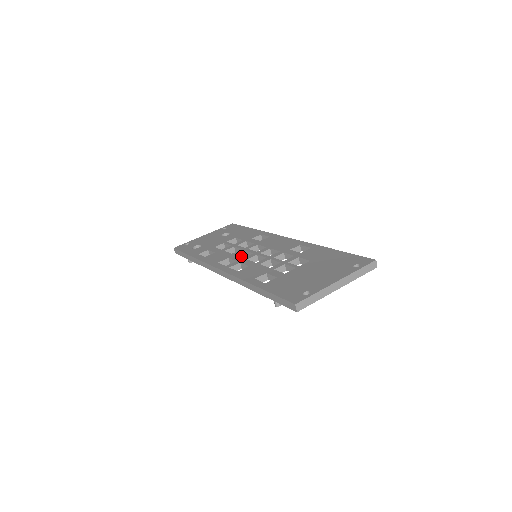
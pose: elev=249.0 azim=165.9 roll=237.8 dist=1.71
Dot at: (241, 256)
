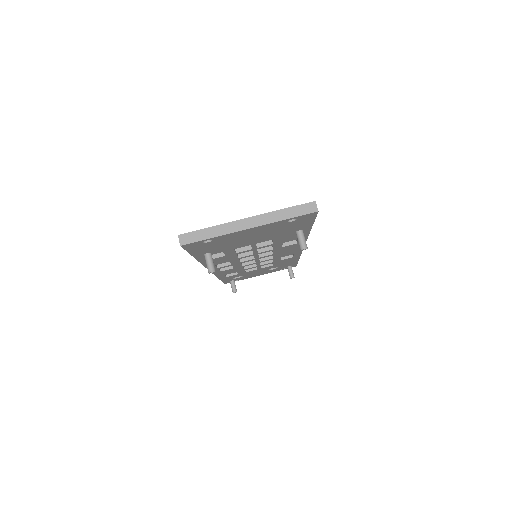
Dot at: (249, 262)
